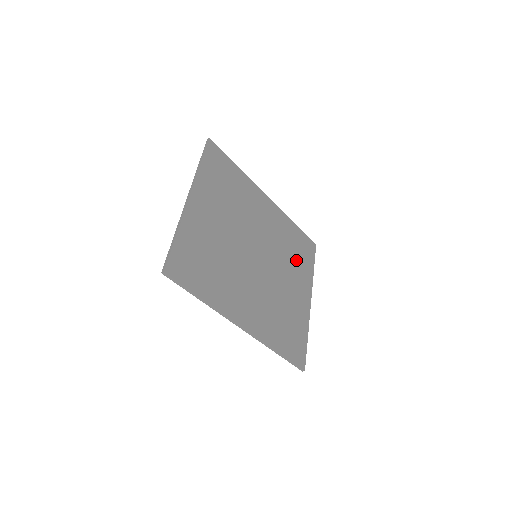
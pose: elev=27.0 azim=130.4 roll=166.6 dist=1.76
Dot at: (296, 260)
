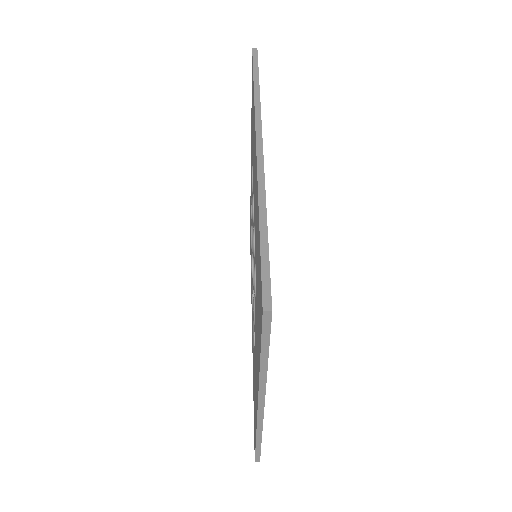
Dot at: occluded
